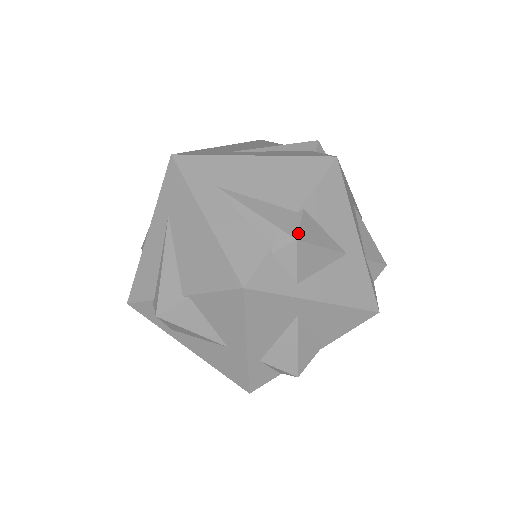
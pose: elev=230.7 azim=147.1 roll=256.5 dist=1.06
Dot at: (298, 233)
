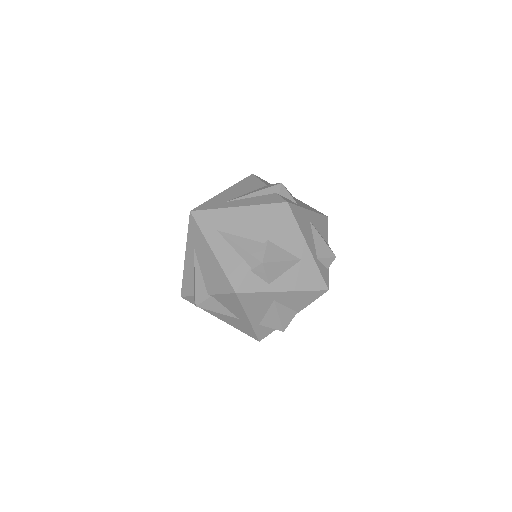
Dot at: (263, 258)
